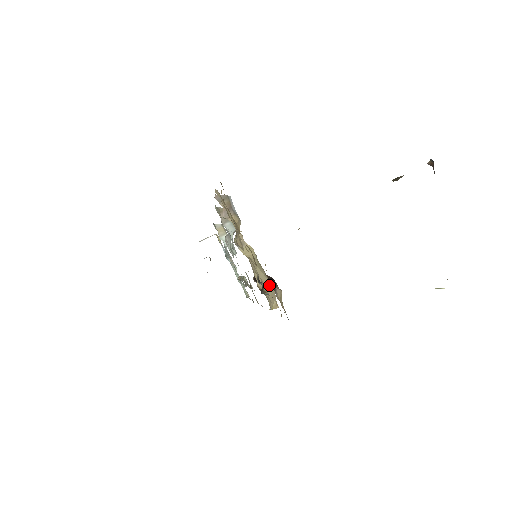
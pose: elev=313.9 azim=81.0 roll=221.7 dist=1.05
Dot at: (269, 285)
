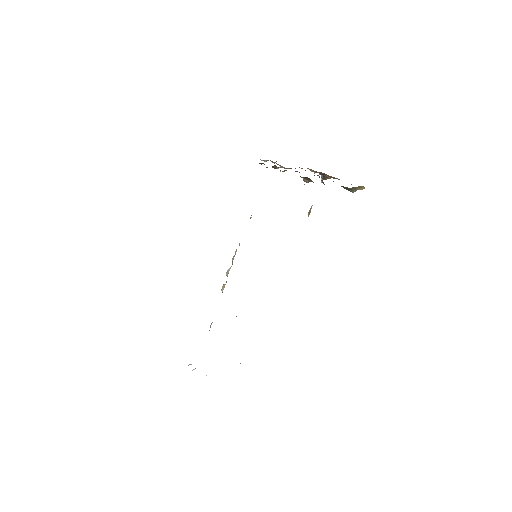
Dot at: occluded
